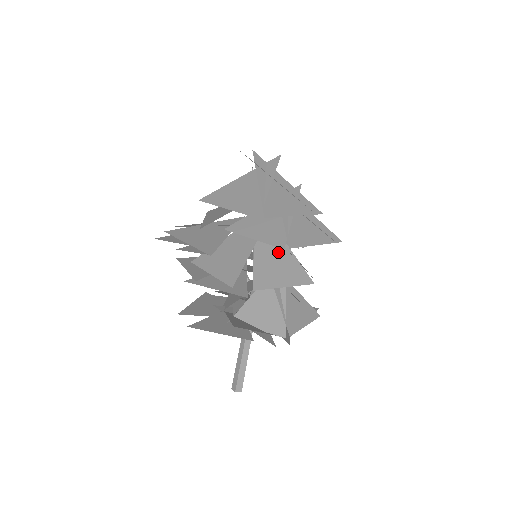
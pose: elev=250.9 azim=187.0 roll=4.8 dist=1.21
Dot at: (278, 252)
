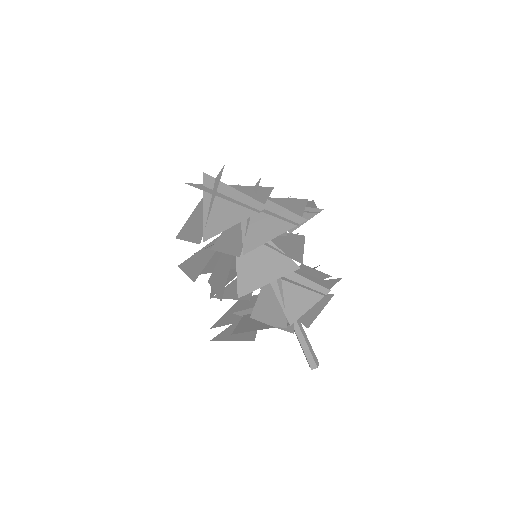
Dot at: (260, 251)
